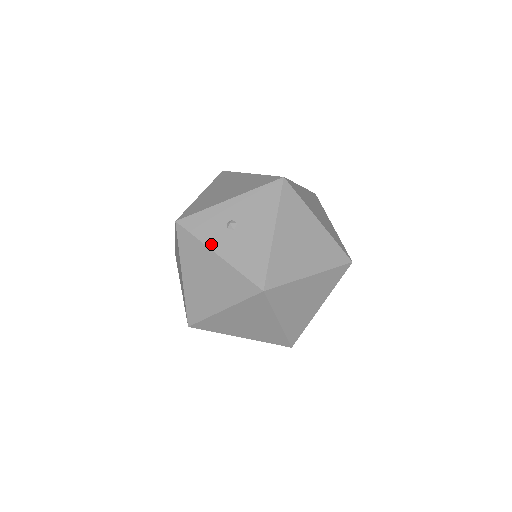
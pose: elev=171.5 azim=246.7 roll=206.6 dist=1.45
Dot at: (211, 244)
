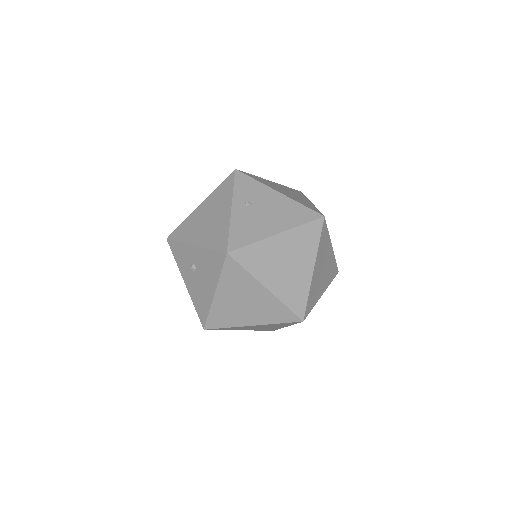
Dot at: (182, 273)
